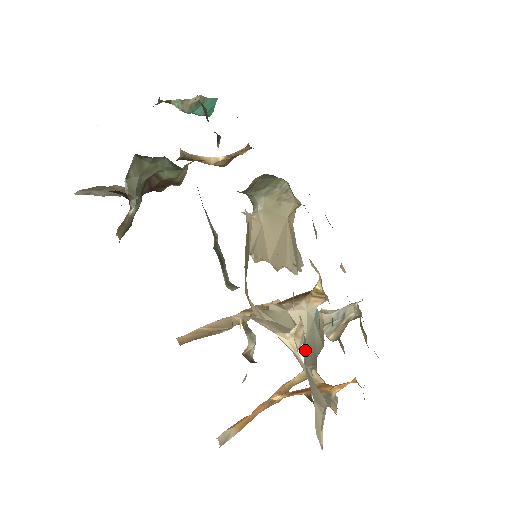
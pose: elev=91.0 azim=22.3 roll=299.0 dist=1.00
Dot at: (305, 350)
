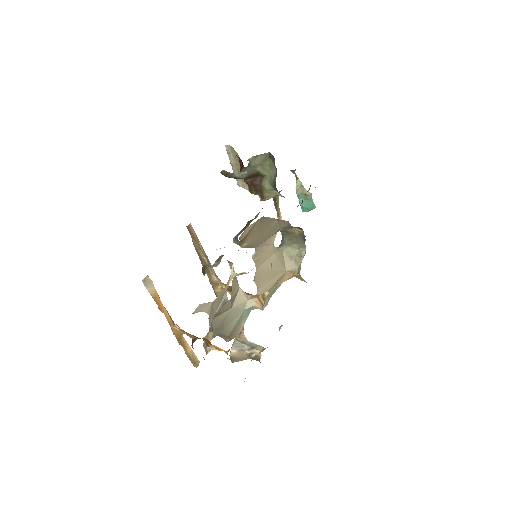
Dot at: (226, 306)
